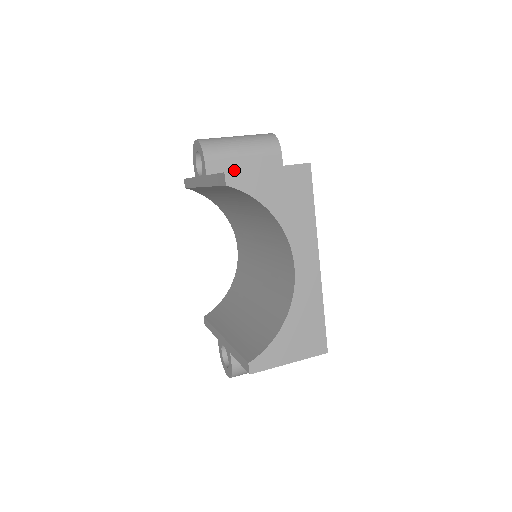
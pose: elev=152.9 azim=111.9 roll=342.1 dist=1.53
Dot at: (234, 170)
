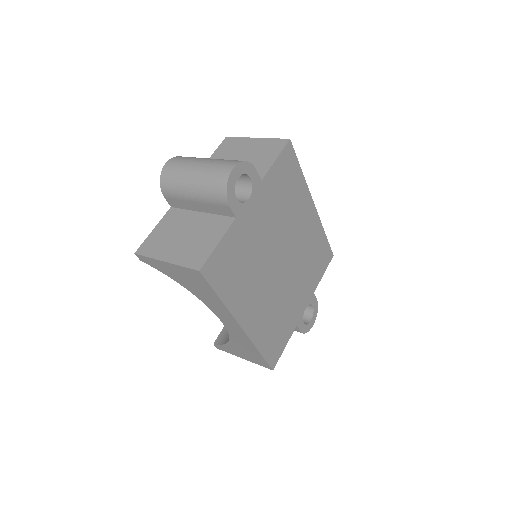
Dot at: (191, 209)
